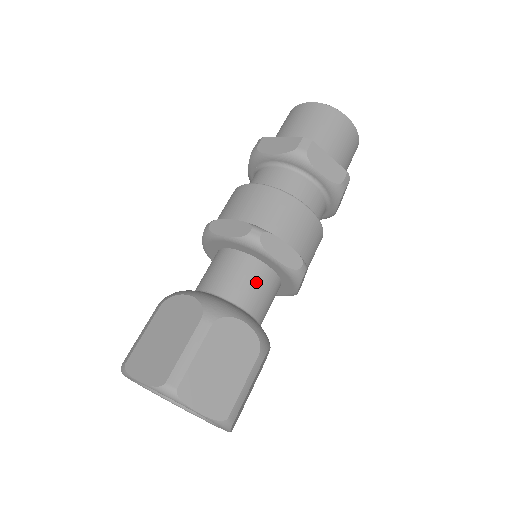
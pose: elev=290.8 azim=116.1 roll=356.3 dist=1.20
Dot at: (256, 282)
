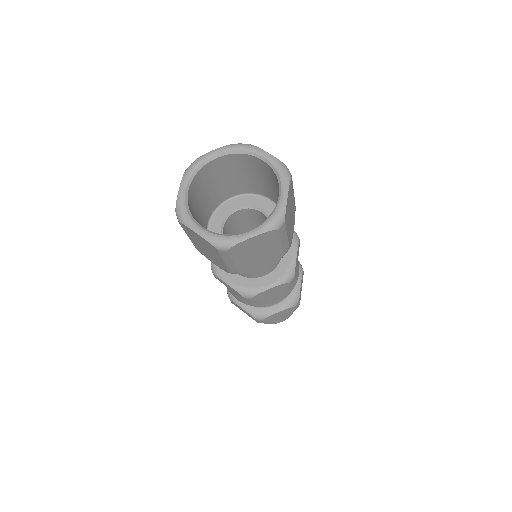
Dot at: occluded
